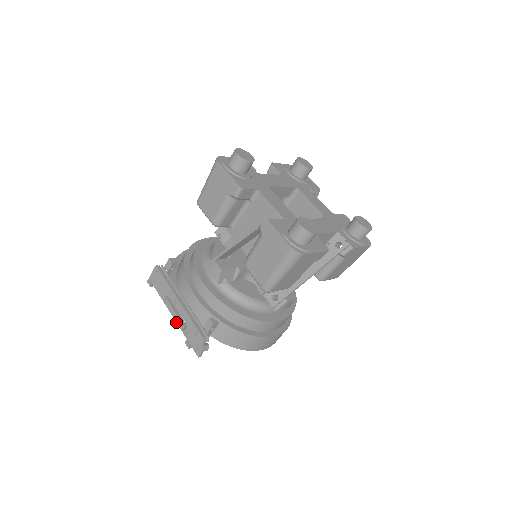
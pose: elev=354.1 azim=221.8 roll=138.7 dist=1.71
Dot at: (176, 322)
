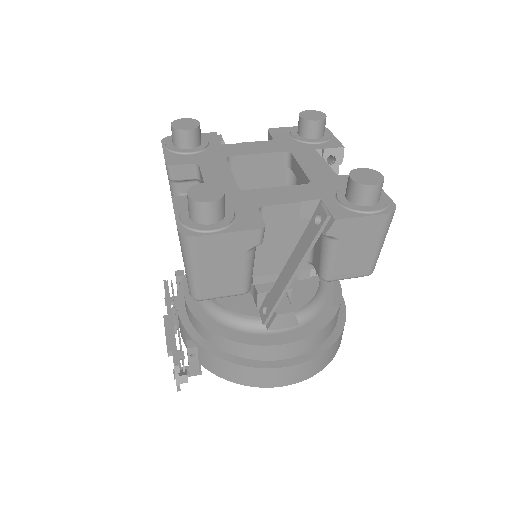
Dot at: occluded
